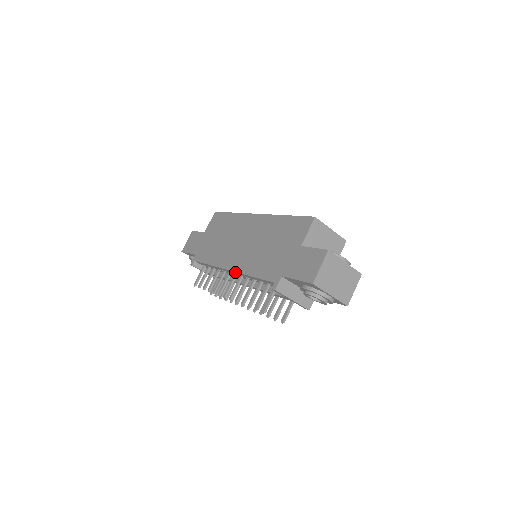
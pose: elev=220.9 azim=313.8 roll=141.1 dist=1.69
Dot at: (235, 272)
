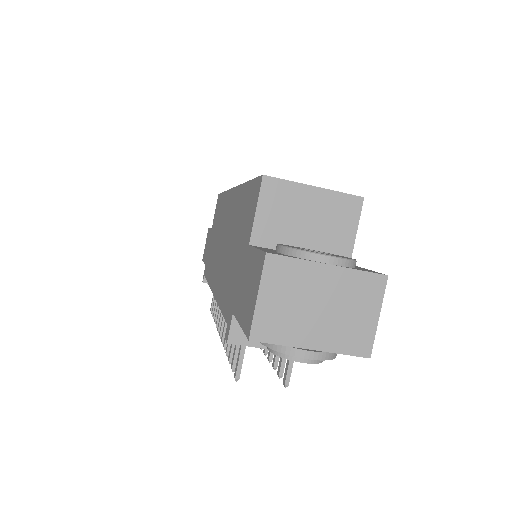
Dot at: occluded
